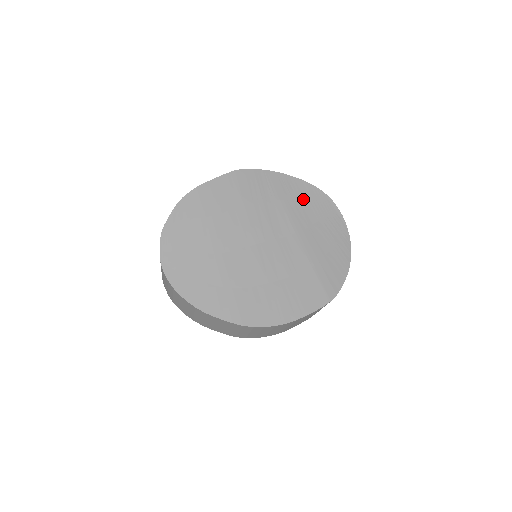
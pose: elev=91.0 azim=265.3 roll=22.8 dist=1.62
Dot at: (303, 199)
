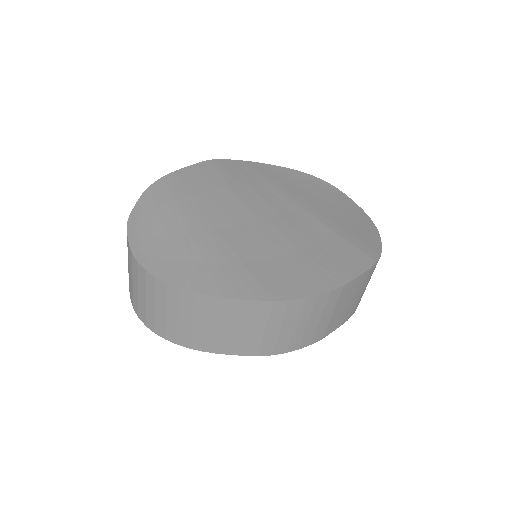
Dot at: (296, 181)
